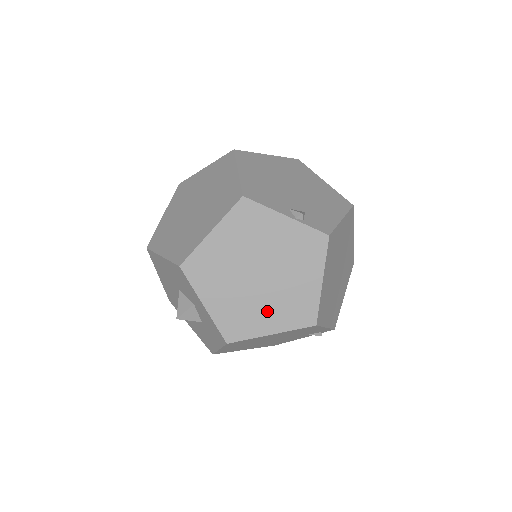
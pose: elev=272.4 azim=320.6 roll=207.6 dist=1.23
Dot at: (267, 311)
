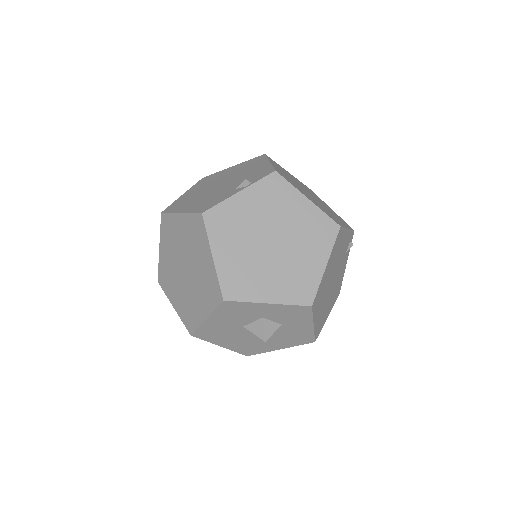
Dot at: (305, 256)
